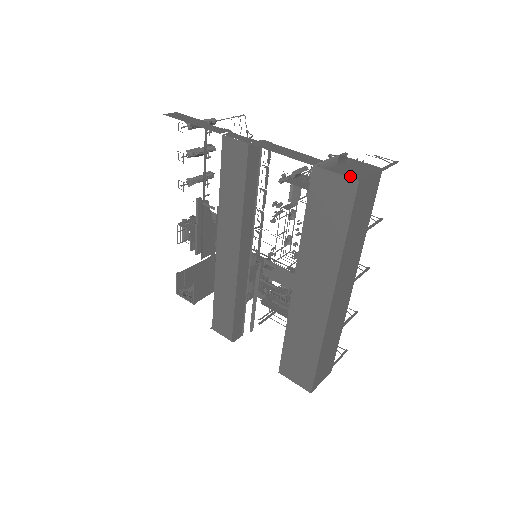
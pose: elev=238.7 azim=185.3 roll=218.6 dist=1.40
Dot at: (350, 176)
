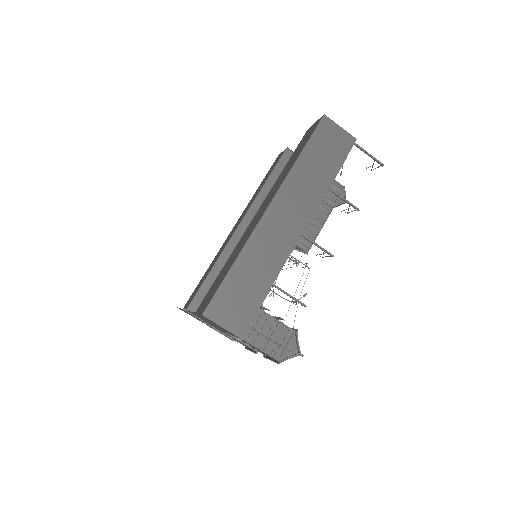
Dot at: occluded
